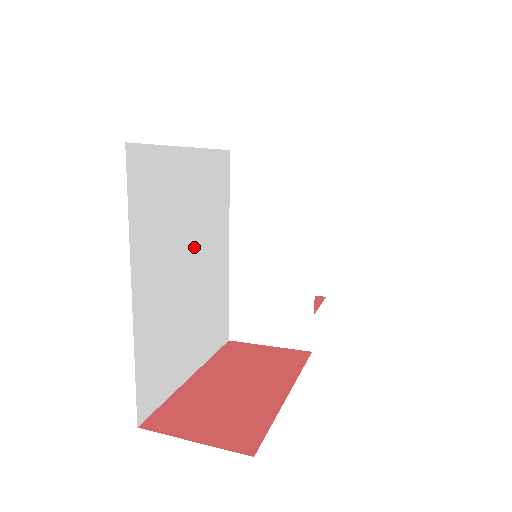
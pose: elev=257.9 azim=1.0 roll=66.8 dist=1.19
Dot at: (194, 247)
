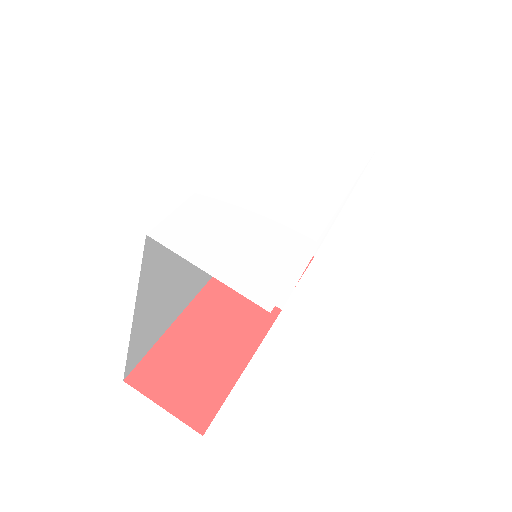
Dot at: occluded
